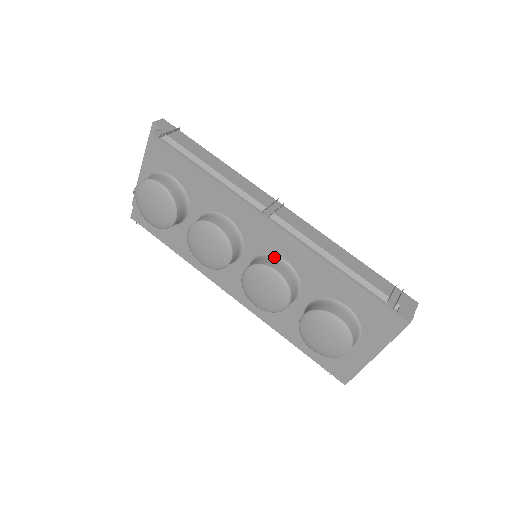
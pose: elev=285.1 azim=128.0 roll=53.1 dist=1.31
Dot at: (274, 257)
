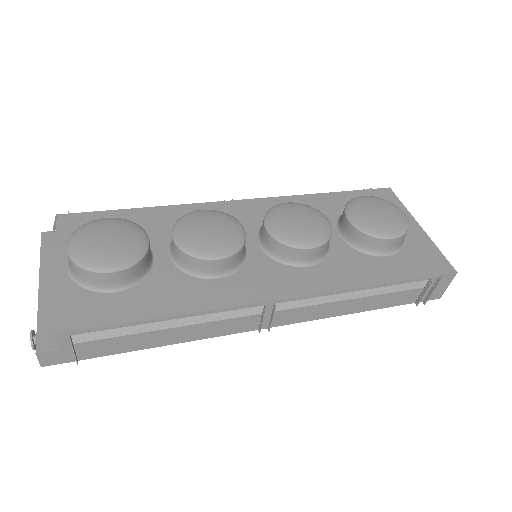
Dot at: occluded
